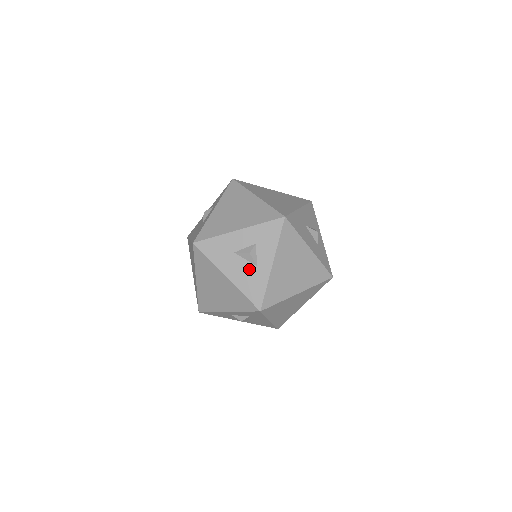
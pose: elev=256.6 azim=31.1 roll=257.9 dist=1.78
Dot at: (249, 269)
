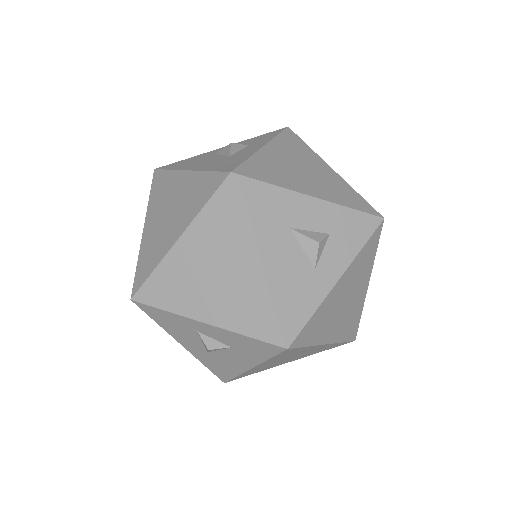
Dot at: (301, 268)
